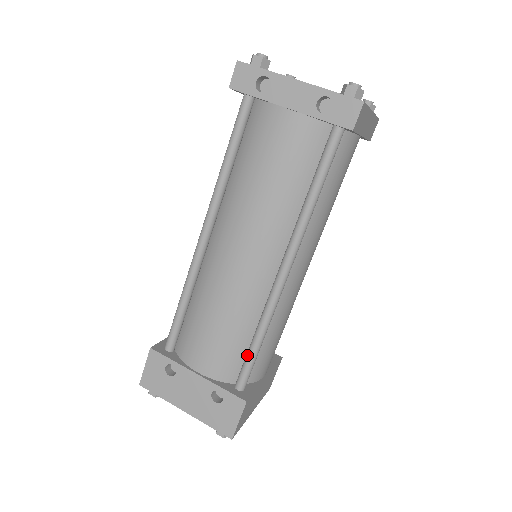
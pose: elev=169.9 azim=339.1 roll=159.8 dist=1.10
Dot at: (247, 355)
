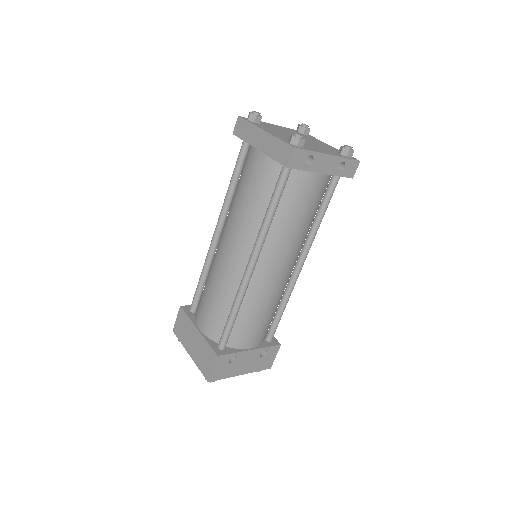
Dot at: (277, 320)
